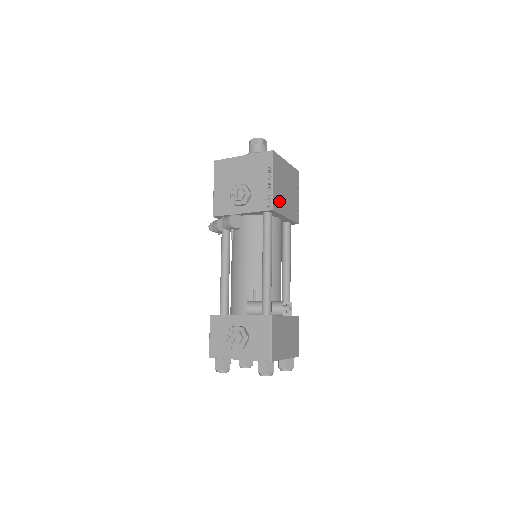
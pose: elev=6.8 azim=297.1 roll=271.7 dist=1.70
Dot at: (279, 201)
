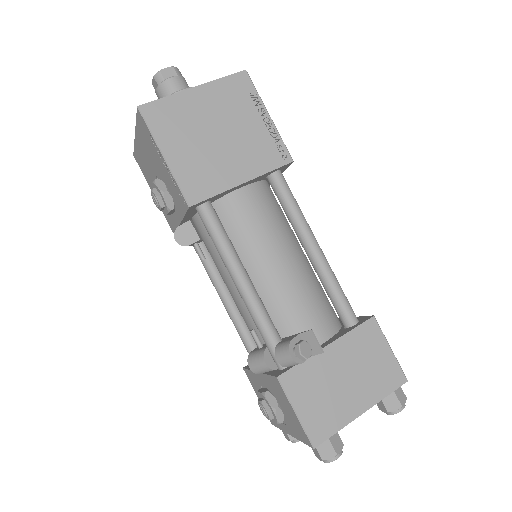
Dot at: (204, 175)
